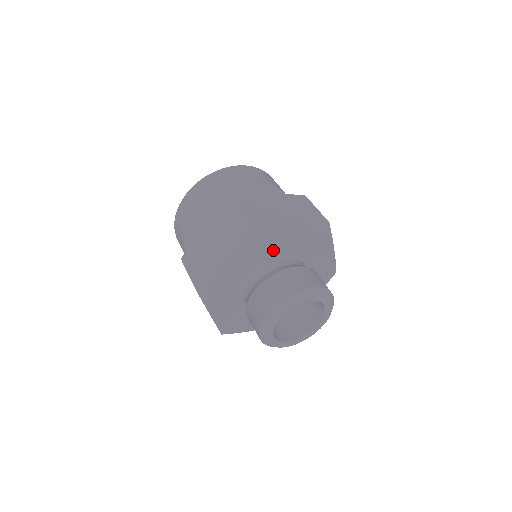
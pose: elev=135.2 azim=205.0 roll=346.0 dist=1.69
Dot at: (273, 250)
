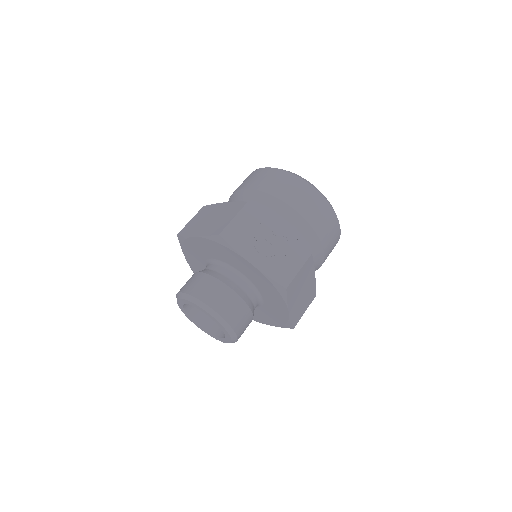
Dot at: (203, 254)
